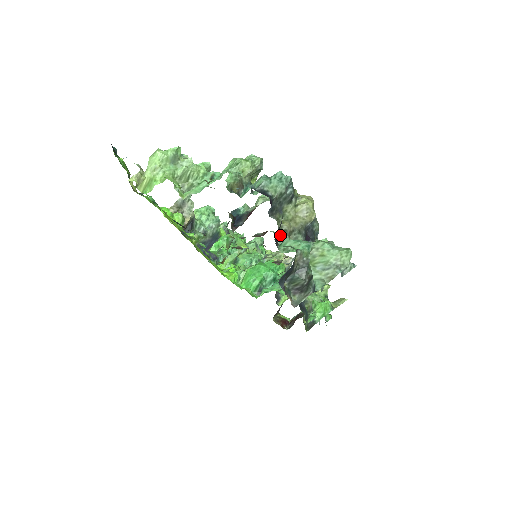
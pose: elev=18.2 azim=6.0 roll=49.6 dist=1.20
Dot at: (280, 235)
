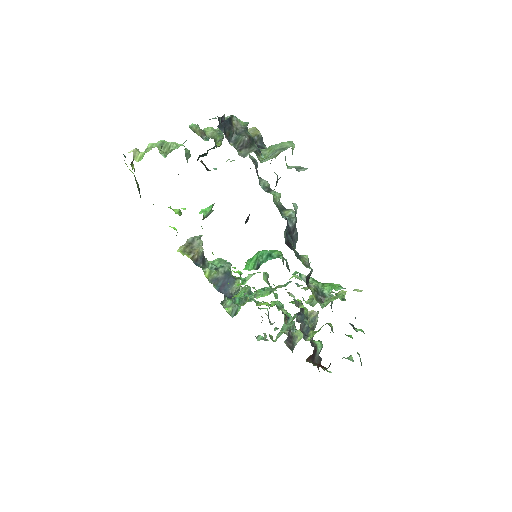
Dot at: occluded
